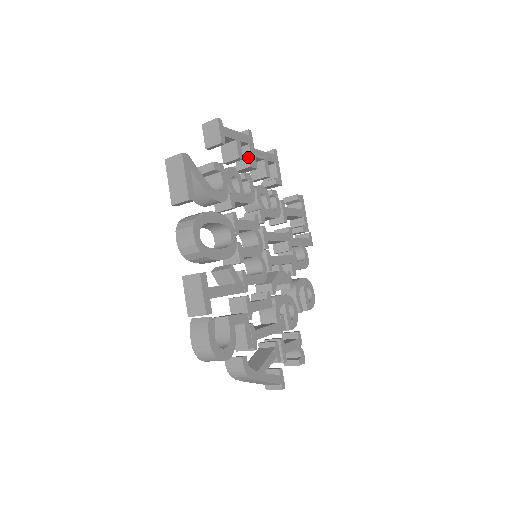
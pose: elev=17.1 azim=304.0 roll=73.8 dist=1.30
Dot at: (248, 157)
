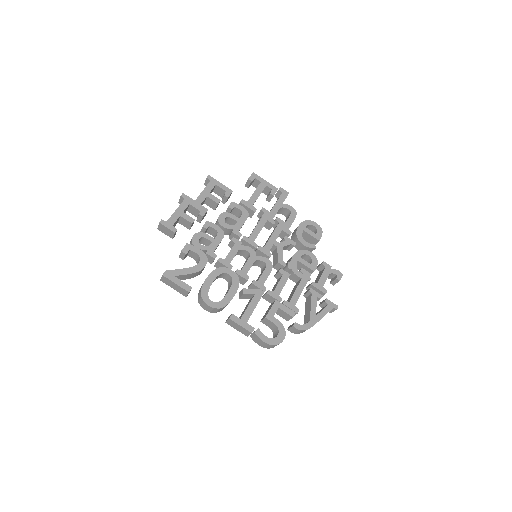
Dot at: (197, 211)
